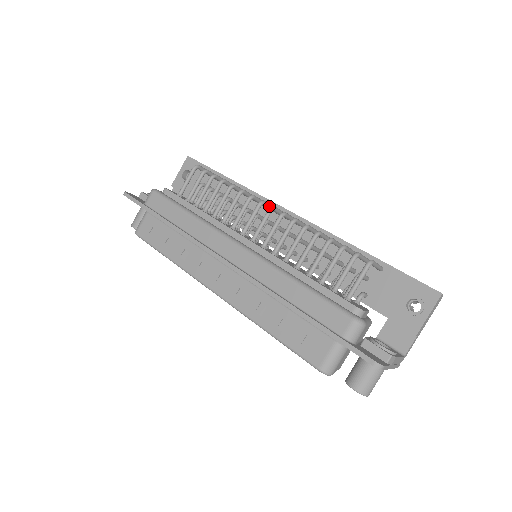
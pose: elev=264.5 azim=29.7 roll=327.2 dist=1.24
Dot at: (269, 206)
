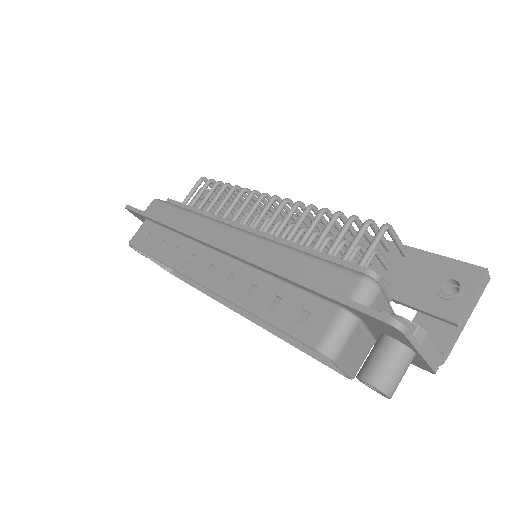
Dot at: (274, 202)
